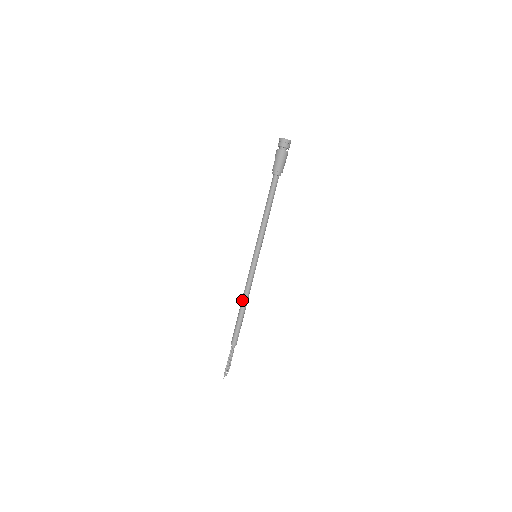
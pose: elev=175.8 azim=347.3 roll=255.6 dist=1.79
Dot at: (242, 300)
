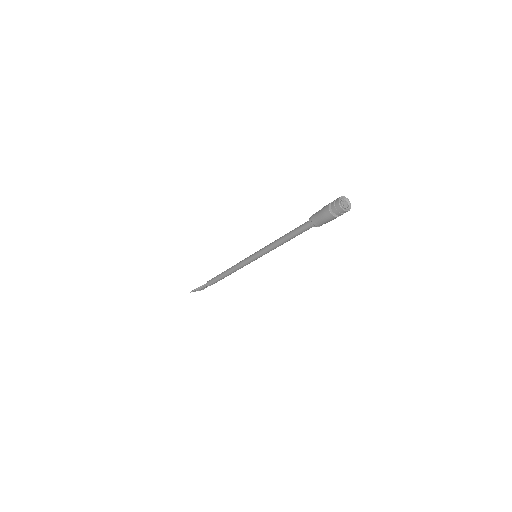
Dot at: (228, 269)
